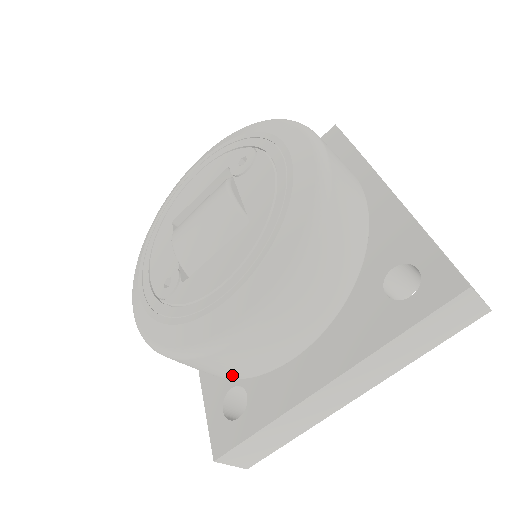
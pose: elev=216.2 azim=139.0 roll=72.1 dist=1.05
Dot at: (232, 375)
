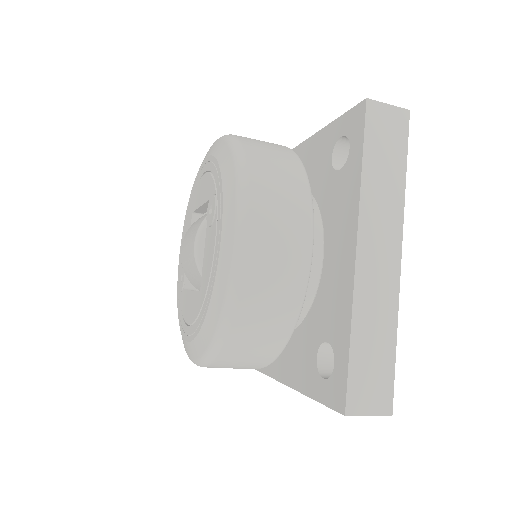
Dot at: occluded
